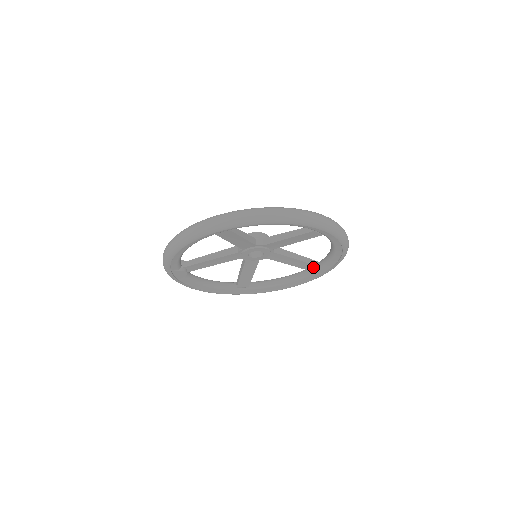
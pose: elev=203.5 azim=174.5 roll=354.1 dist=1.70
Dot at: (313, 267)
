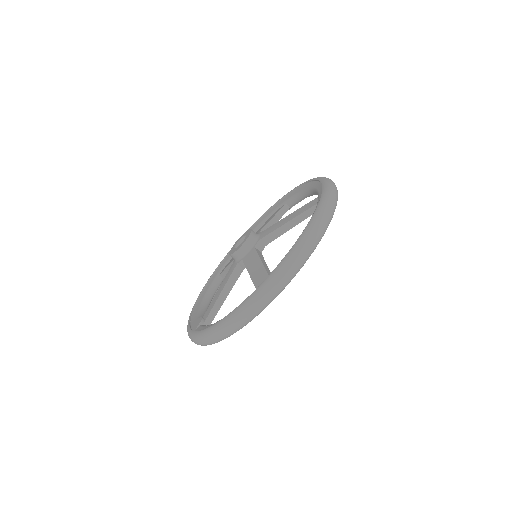
Dot at: occluded
